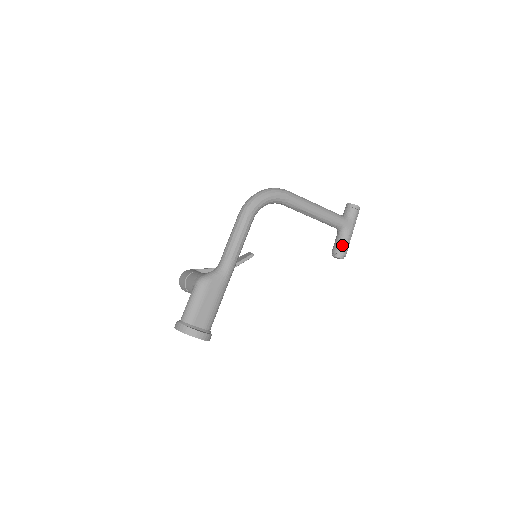
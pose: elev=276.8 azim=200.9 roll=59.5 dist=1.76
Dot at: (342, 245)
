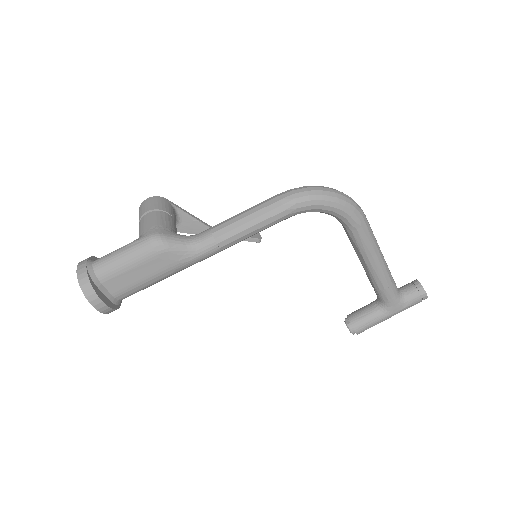
Dot at: (366, 321)
